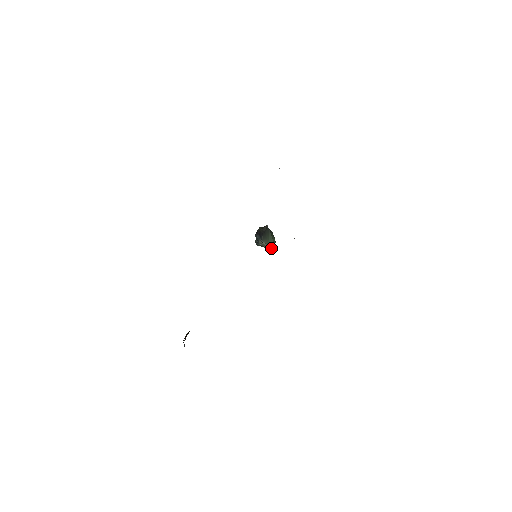
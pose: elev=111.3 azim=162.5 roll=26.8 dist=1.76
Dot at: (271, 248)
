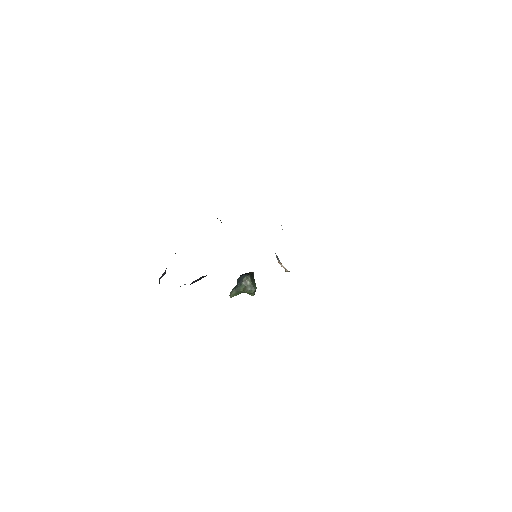
Dot at: (252, 291)
